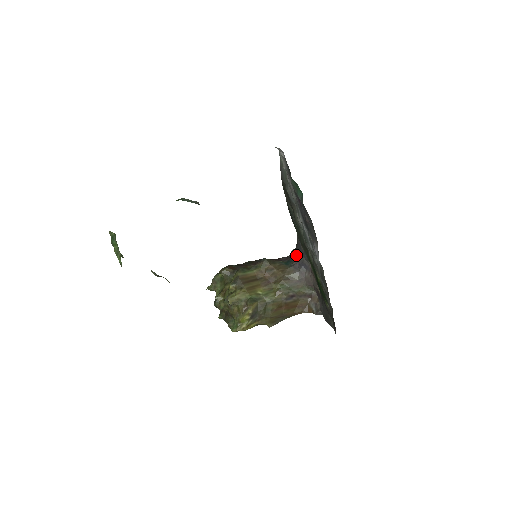
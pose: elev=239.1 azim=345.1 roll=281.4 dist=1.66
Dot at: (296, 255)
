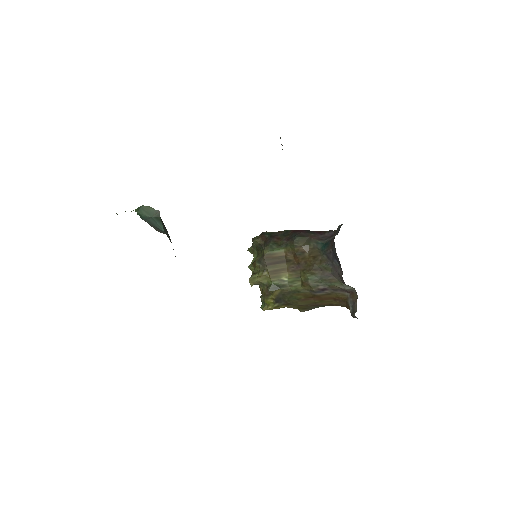
Dot at: (333, 240)
